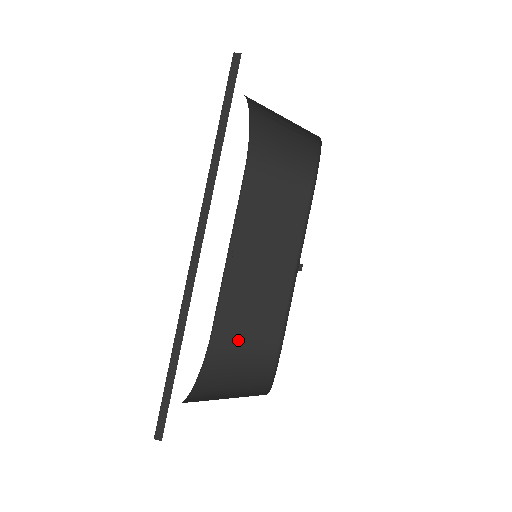
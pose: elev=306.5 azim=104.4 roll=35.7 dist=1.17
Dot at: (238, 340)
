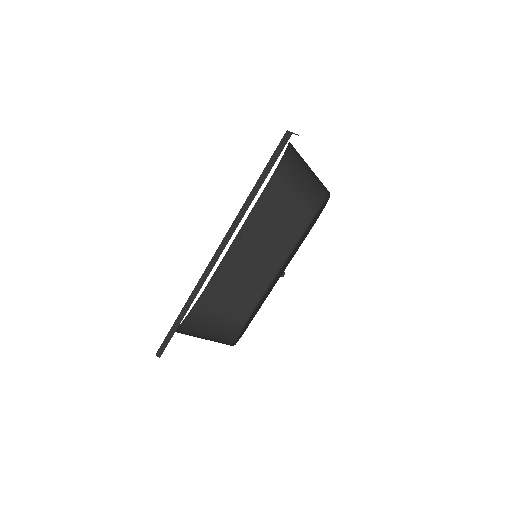
Dot at: (226, 295)
